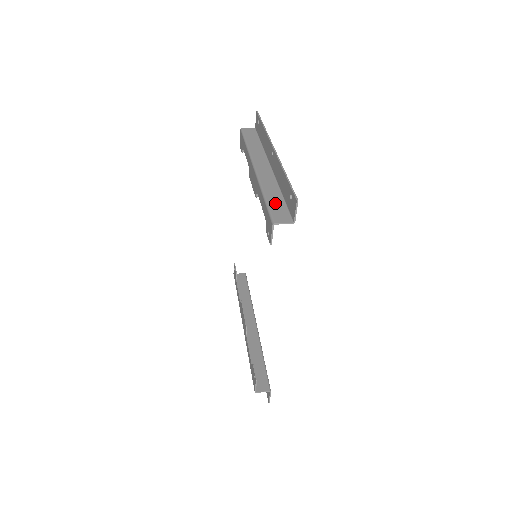
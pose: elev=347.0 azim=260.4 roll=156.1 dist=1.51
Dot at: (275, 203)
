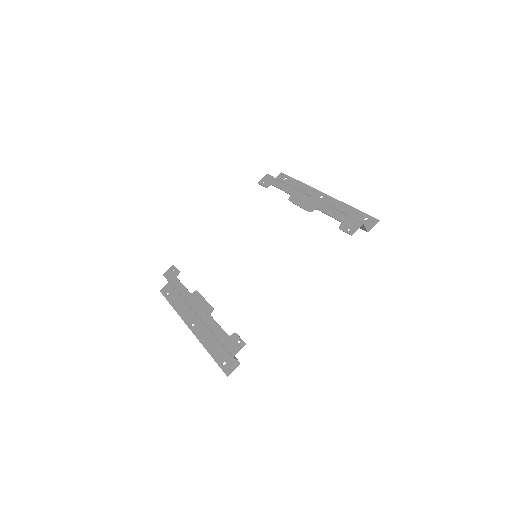
Dot at: occluded
